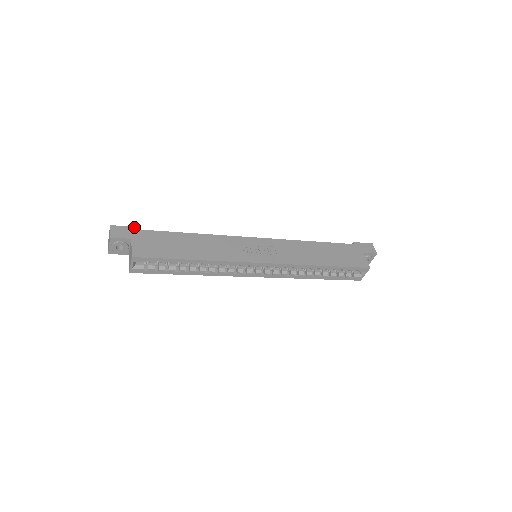
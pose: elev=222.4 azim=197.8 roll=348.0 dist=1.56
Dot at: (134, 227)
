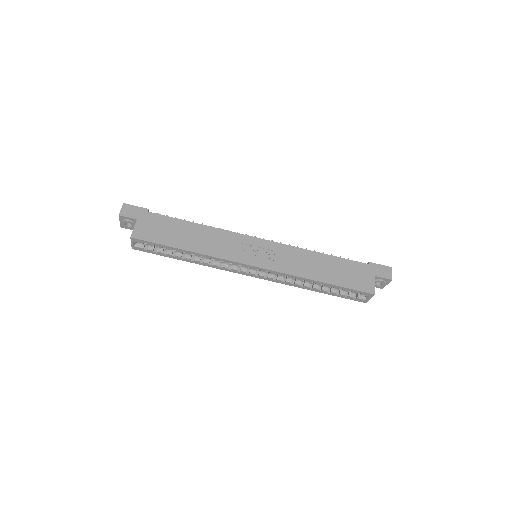
Dot at: (144, 208)
